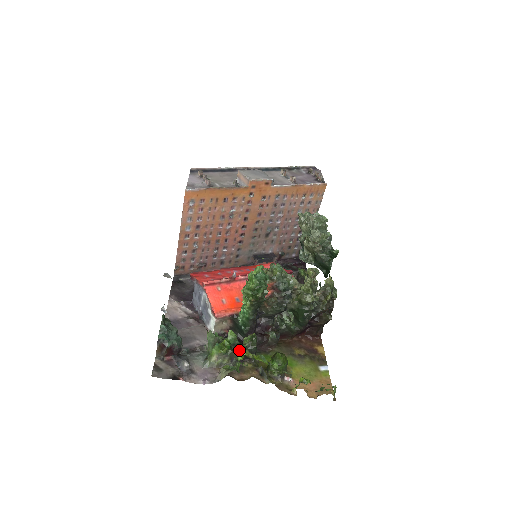
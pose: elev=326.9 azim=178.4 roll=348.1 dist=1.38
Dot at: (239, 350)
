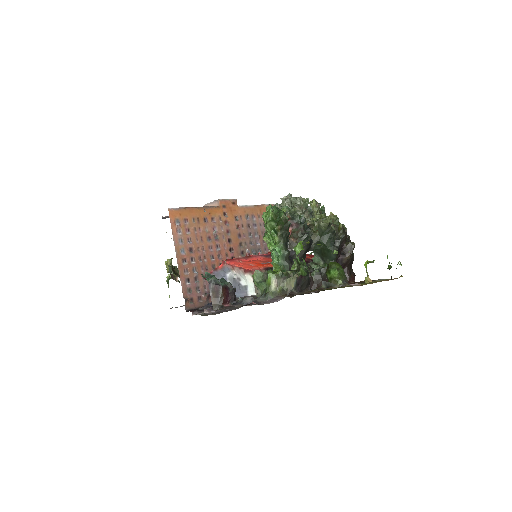
Dot at: (294, 248)
